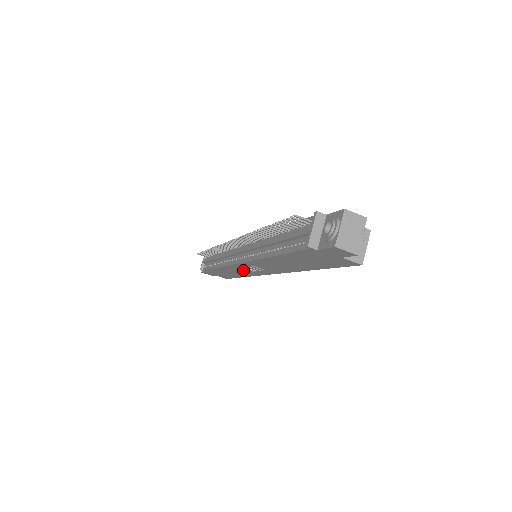
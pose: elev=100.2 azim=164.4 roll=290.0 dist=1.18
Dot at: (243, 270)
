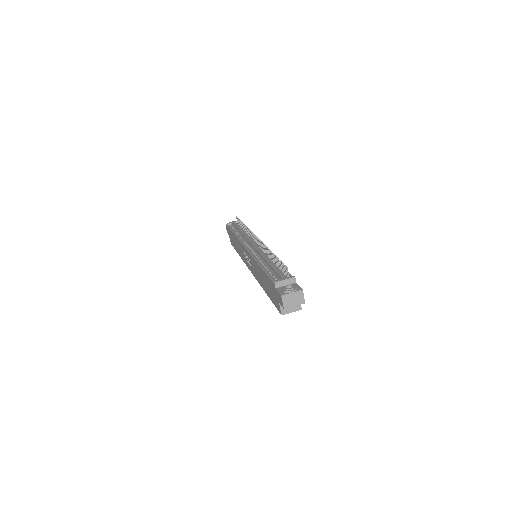
Dot at: (243, 253)
